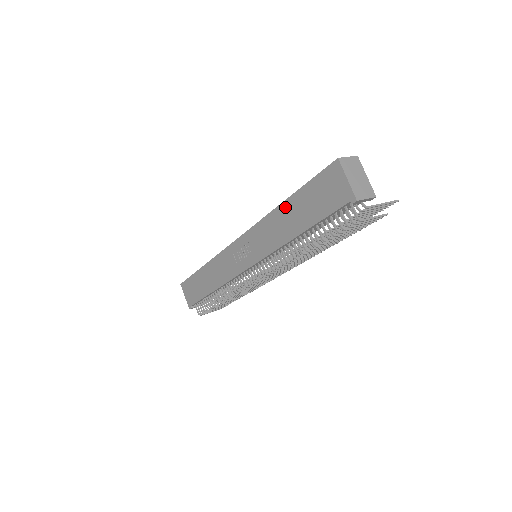
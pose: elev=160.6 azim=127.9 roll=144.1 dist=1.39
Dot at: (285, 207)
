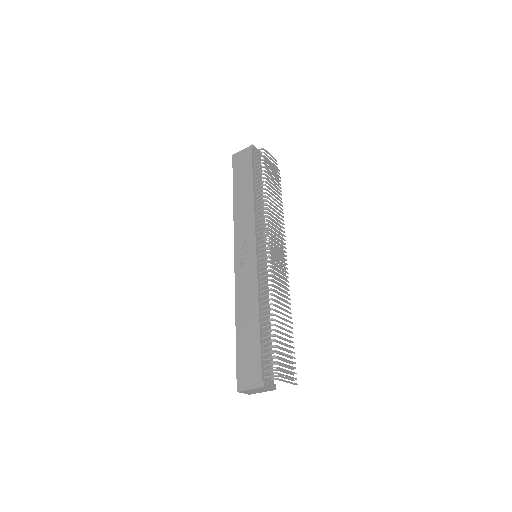
Dot at: (236, 197)
